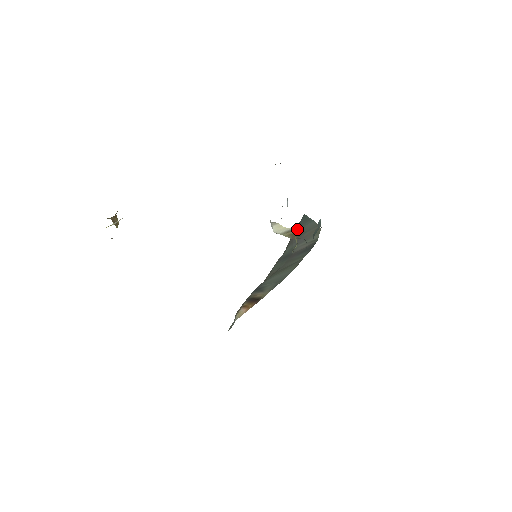
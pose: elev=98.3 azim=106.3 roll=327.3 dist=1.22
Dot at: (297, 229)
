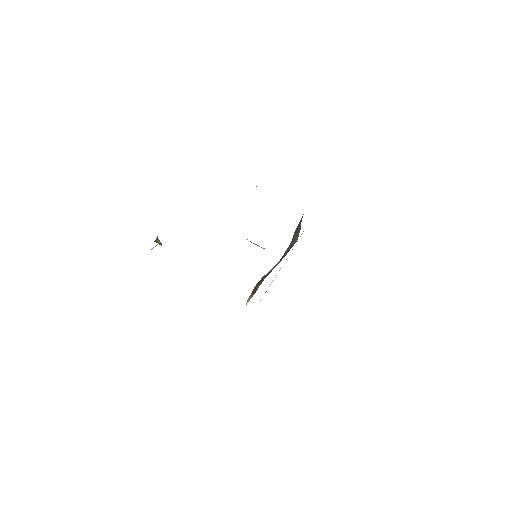
Dot at: occluded
